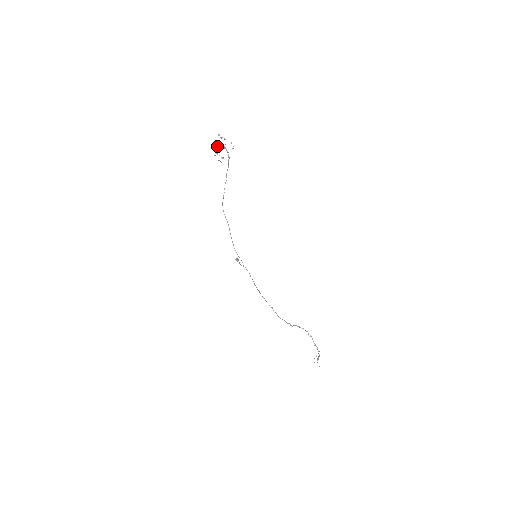
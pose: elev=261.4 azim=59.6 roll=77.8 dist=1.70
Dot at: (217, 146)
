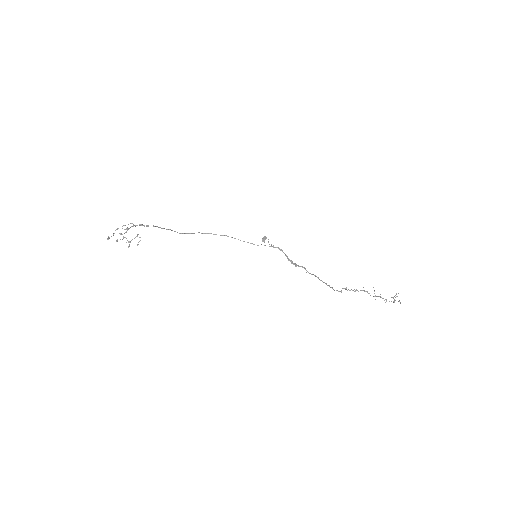
Dot at: occluded
